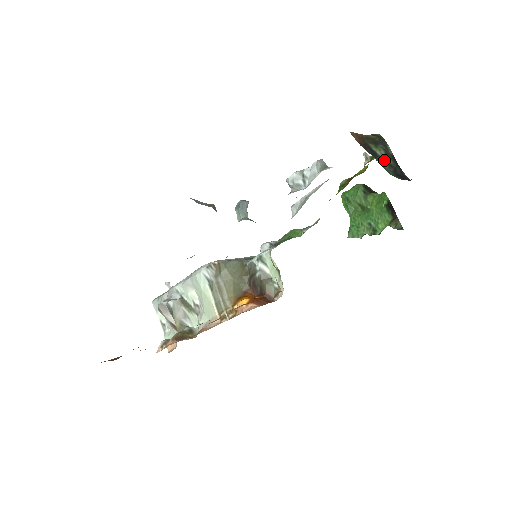
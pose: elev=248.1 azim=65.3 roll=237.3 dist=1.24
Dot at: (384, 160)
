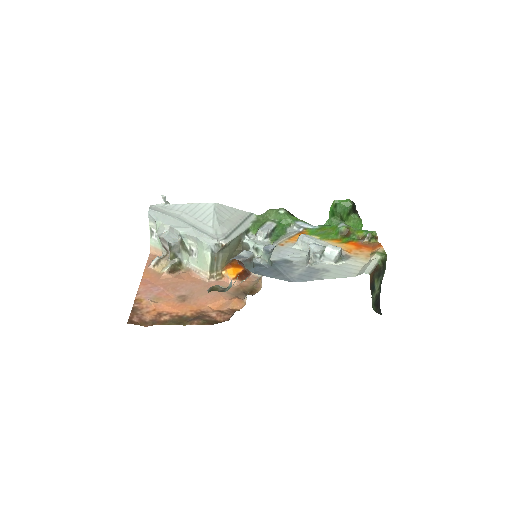
Dot at: (376, 293)
